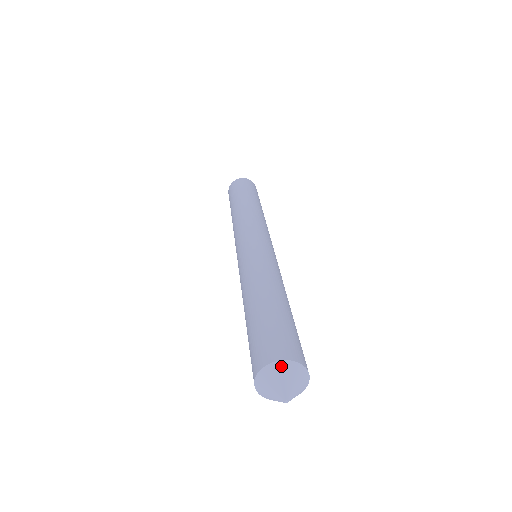
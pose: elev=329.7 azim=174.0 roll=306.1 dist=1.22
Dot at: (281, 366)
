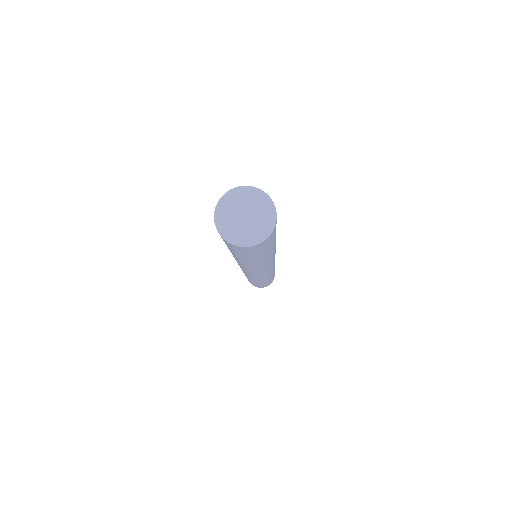
Dot at: (232, 192)
